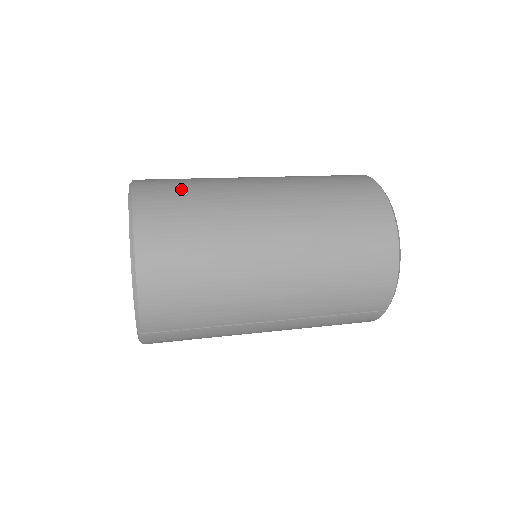
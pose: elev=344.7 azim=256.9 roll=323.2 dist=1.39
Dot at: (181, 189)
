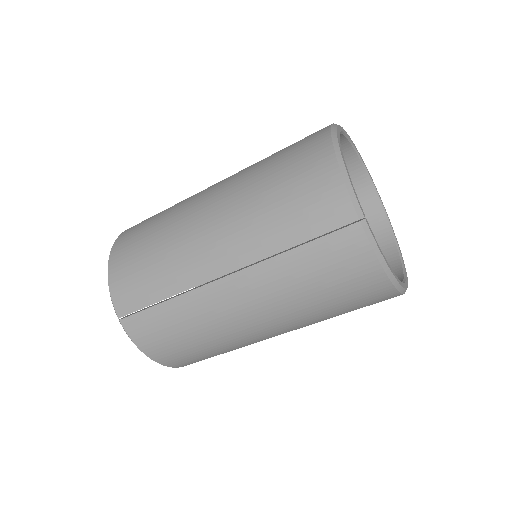
Dot at: occluded
